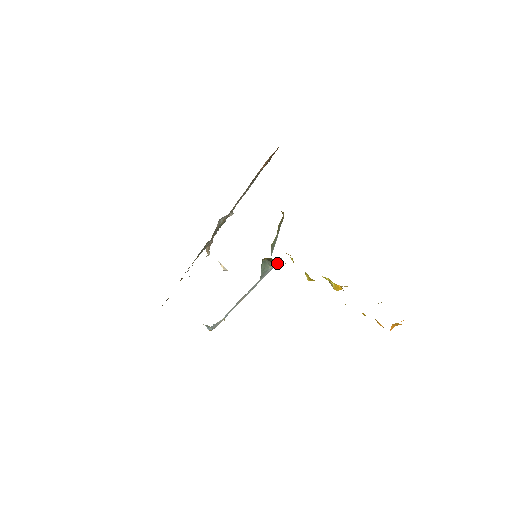
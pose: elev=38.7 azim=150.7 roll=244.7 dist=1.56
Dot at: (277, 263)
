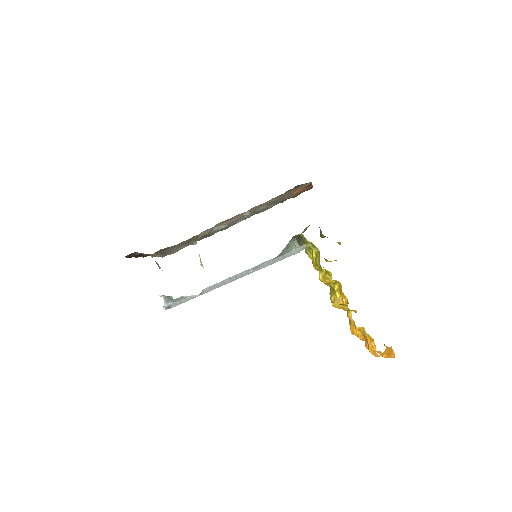
Dot at: (297, 252)
